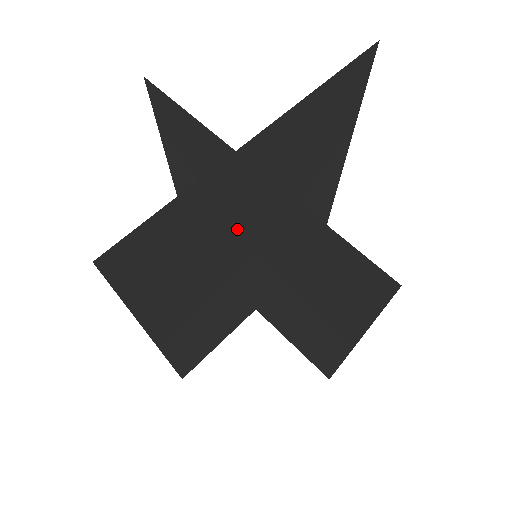
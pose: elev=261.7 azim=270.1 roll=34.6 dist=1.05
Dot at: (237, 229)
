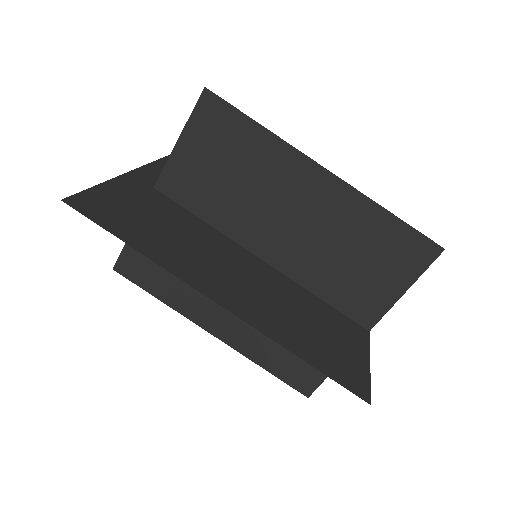
Dot at: (192, 224)
